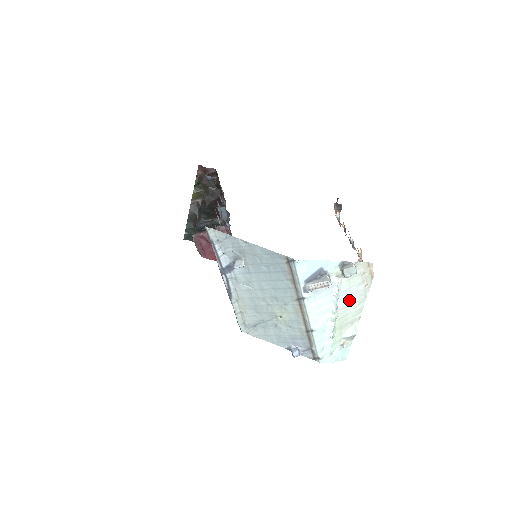
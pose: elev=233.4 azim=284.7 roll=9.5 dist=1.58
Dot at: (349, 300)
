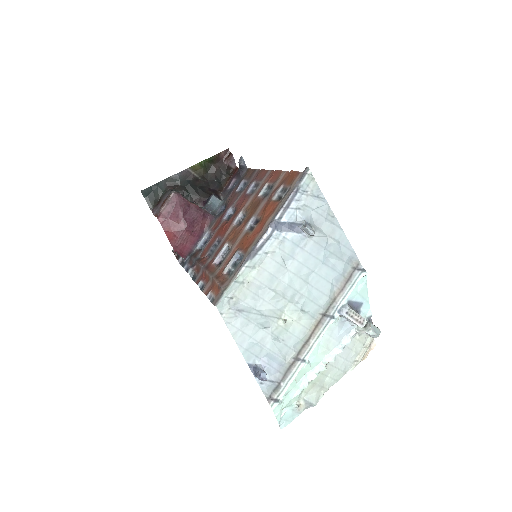
Dot at: (340, 361)
